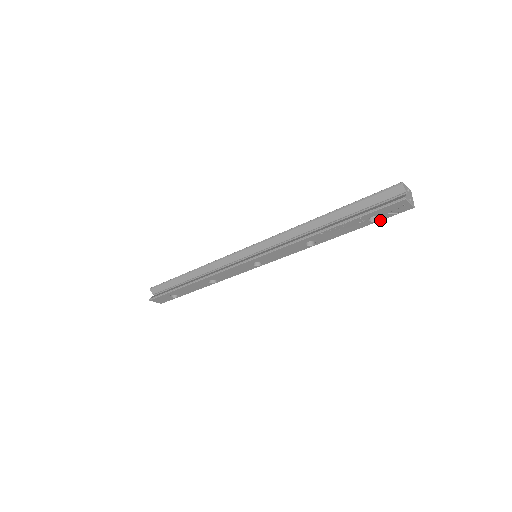
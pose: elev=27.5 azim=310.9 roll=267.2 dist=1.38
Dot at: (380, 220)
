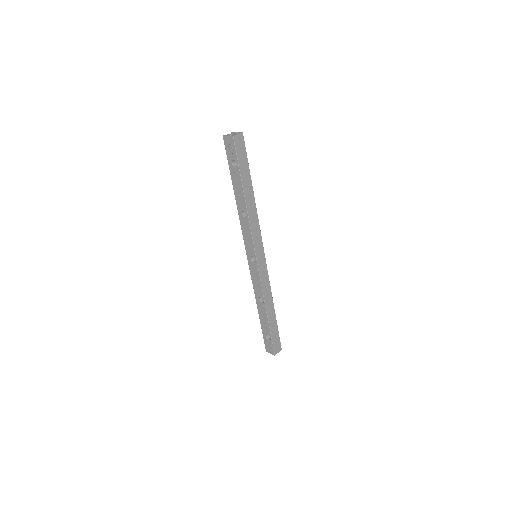
Dot at: (238, 162)
